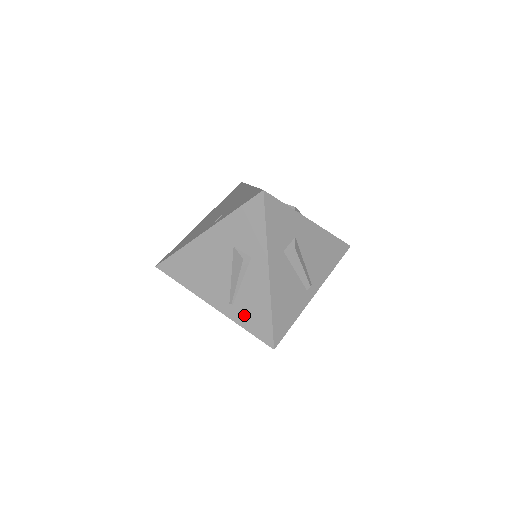
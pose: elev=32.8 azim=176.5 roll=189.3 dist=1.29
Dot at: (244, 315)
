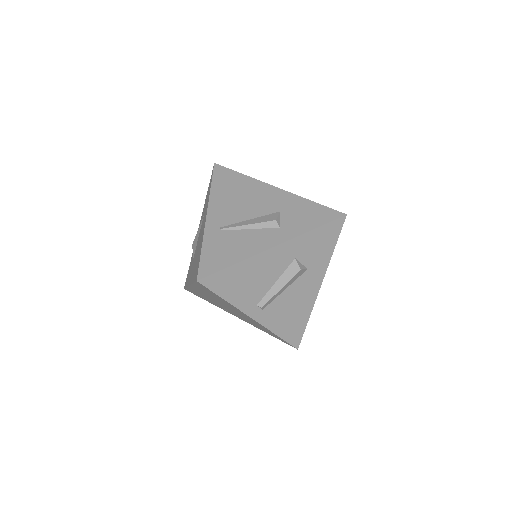
Dot at: (217, 243)
